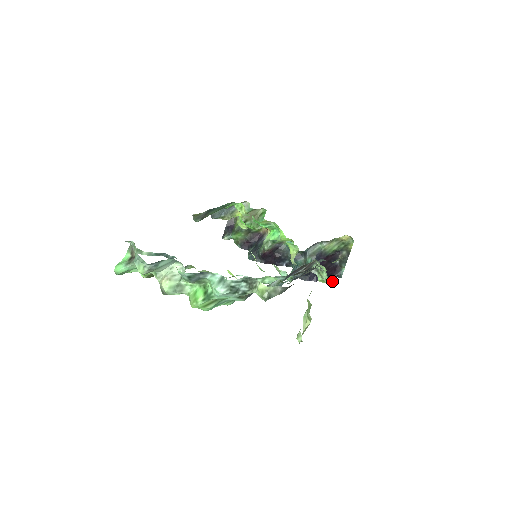
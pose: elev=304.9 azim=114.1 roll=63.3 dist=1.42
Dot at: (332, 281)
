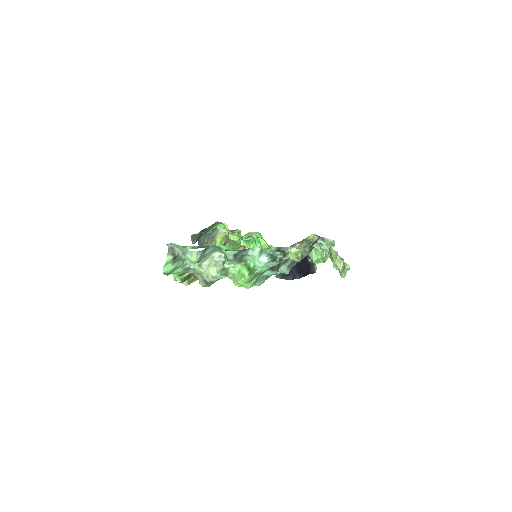
Dot at: (328, 255)
